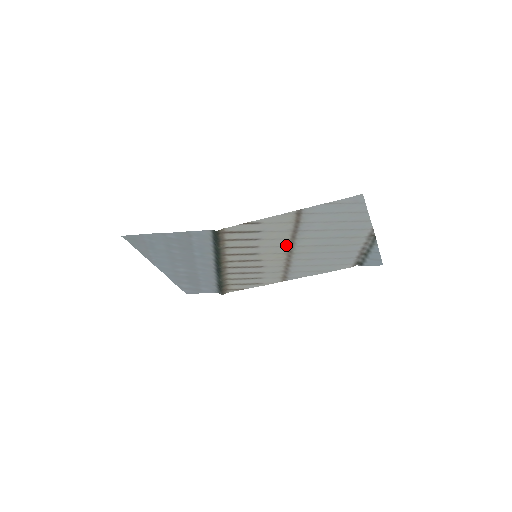
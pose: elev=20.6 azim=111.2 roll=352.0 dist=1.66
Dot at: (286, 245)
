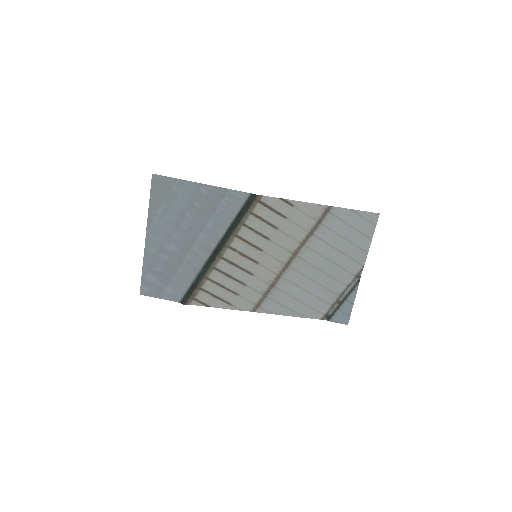
Dot at: (292, 251)
